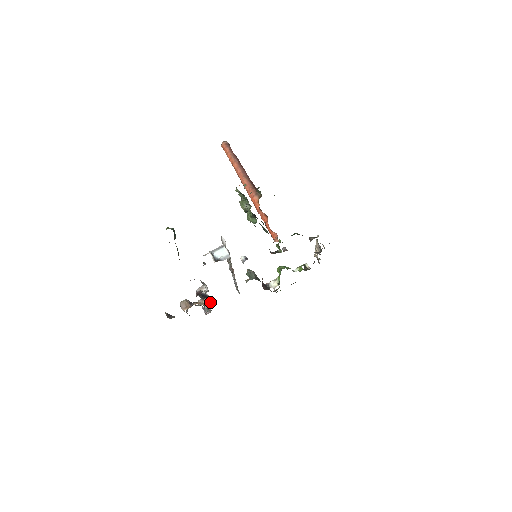
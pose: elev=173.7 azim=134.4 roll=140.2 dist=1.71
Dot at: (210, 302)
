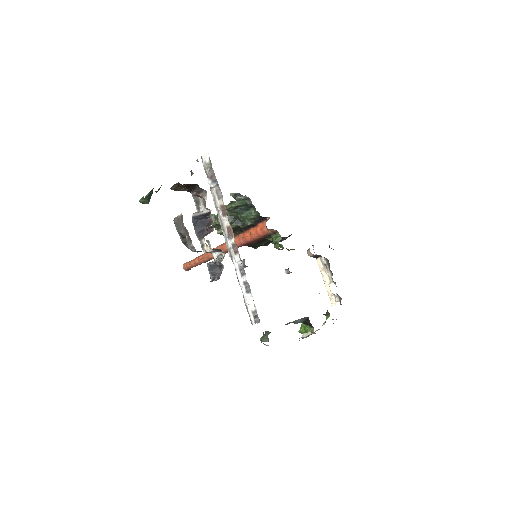
Dot at: occluded
